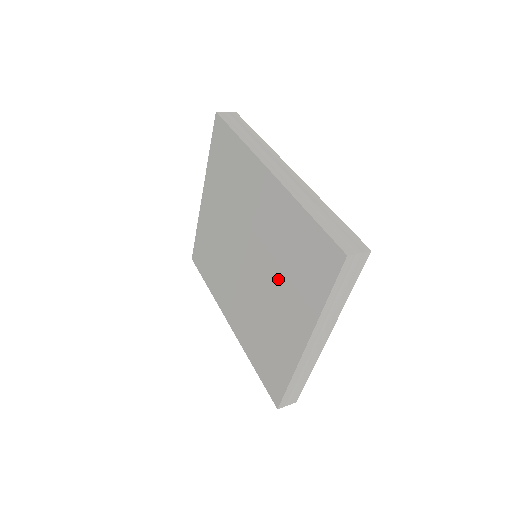
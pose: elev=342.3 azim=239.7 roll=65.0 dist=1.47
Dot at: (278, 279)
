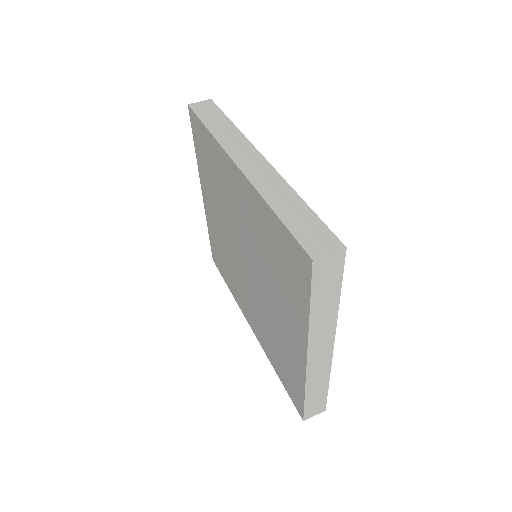
Dot at: (270, 284)
